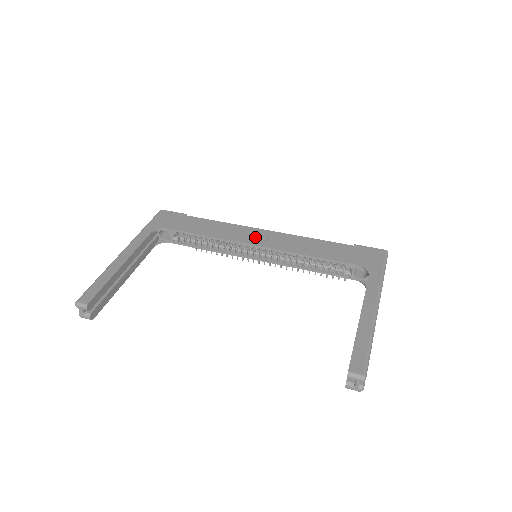
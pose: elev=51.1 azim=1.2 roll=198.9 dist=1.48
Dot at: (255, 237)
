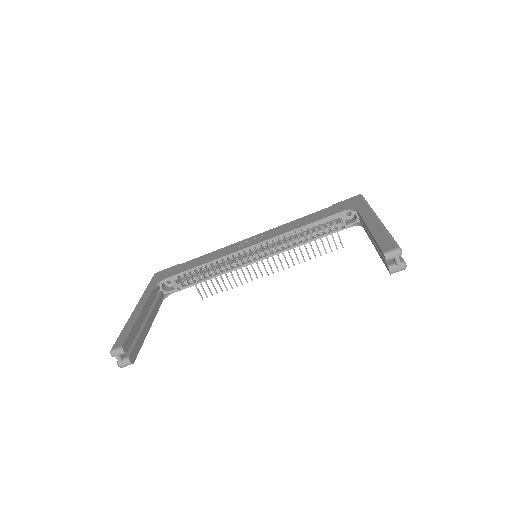
Dot at: (247, 243)
